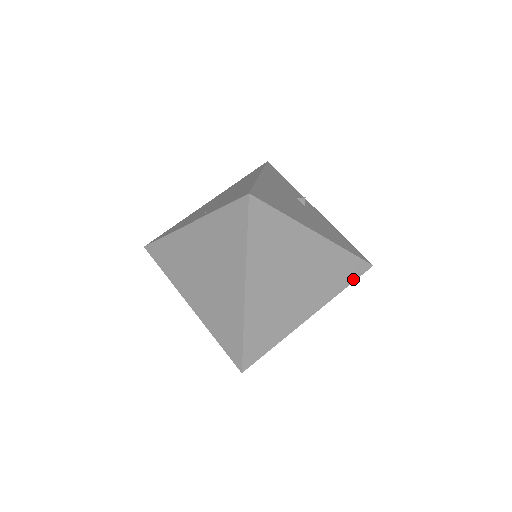
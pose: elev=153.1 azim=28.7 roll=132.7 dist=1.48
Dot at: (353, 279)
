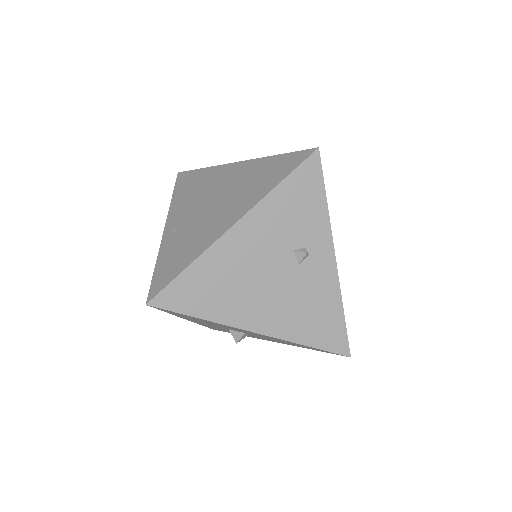
Dot at: (322, 351)
